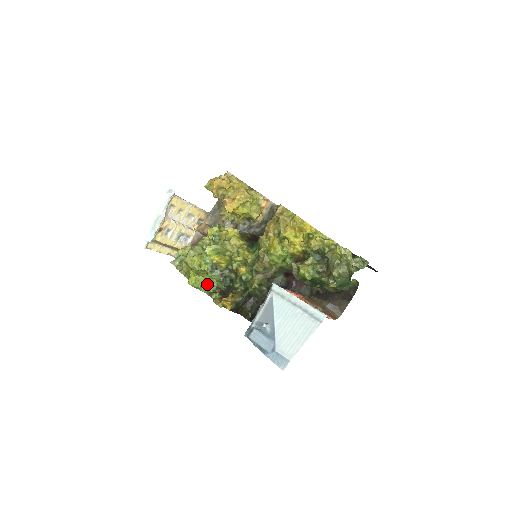
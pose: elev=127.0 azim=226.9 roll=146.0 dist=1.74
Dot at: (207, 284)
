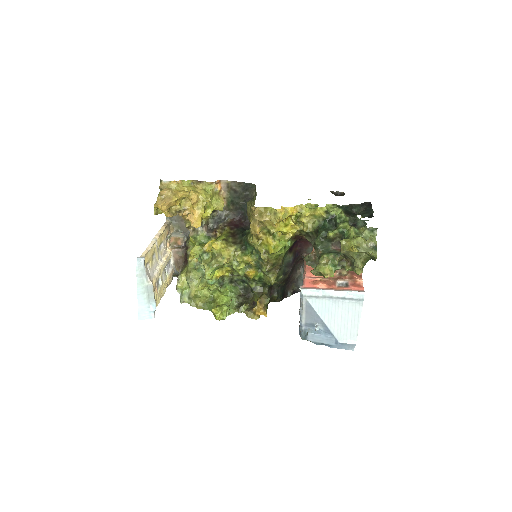
Dot at: (229, 304)
